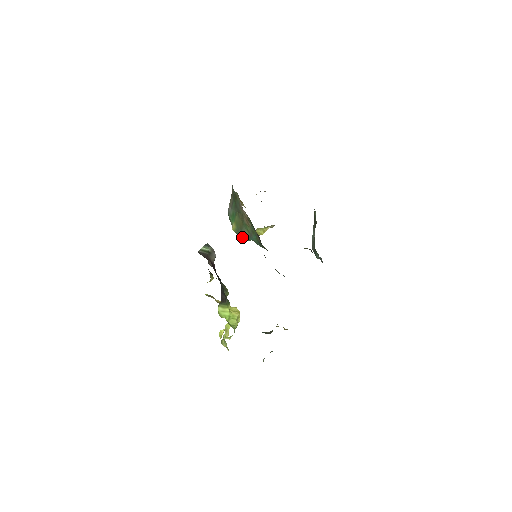
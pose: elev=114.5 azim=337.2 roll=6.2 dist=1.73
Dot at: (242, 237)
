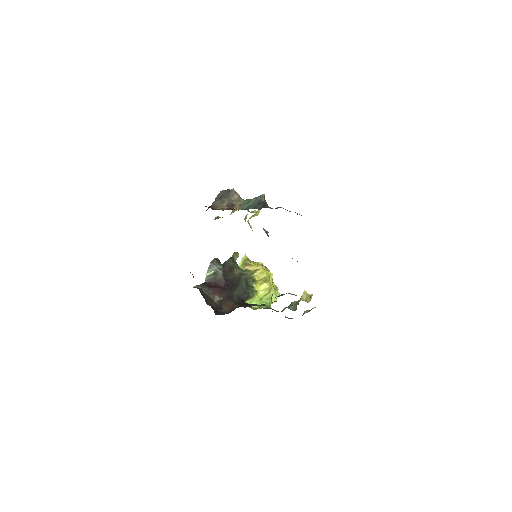
Dot at: occluded
